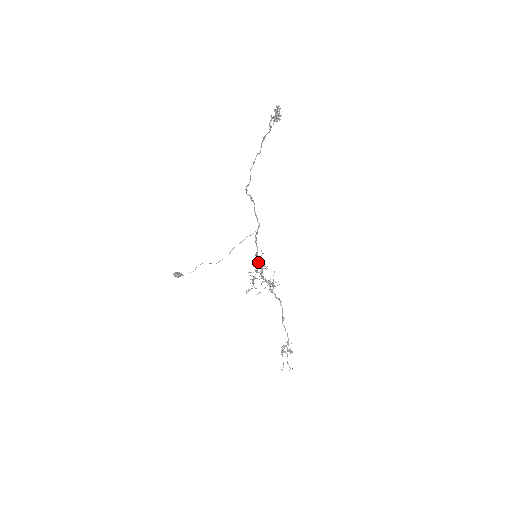
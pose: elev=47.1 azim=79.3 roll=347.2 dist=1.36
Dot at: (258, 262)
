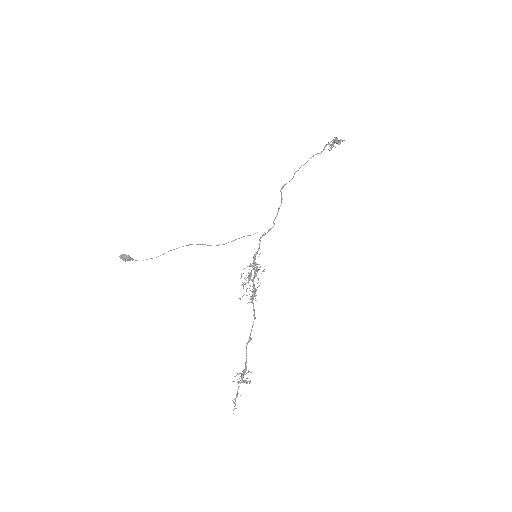
Dot at: (254, 264)
